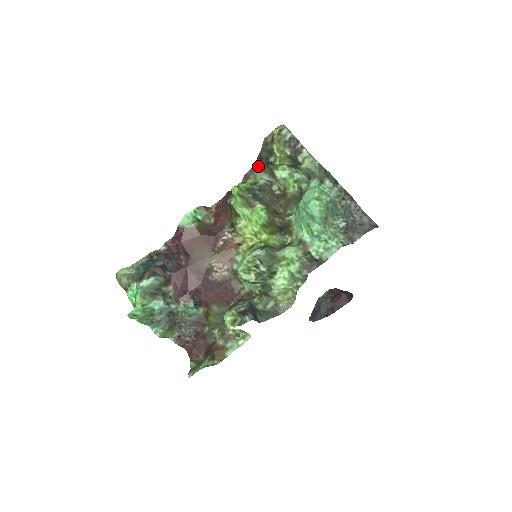
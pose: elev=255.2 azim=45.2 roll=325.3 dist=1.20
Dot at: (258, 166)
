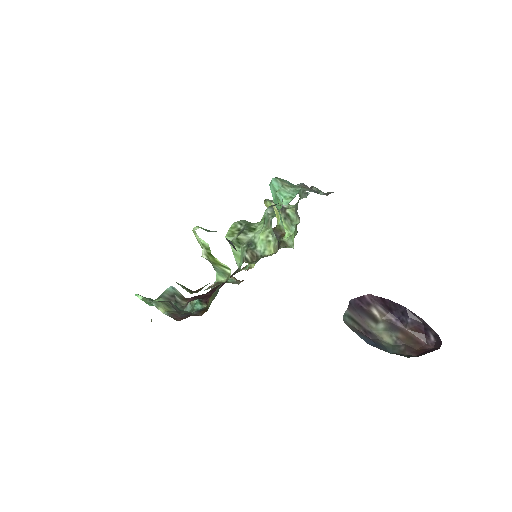
Dot at: occluded
